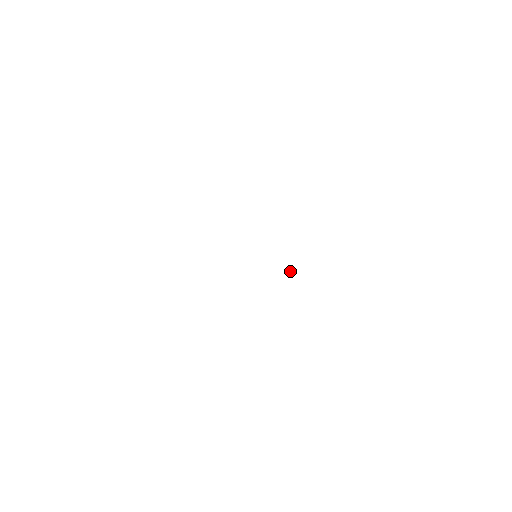
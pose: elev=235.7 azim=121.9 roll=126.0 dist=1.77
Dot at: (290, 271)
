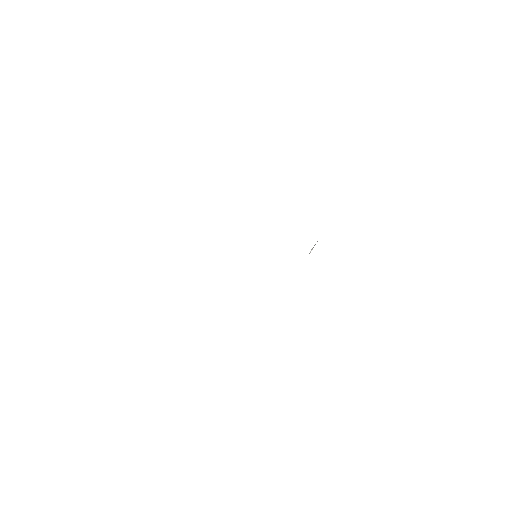
Dot at: occluded
